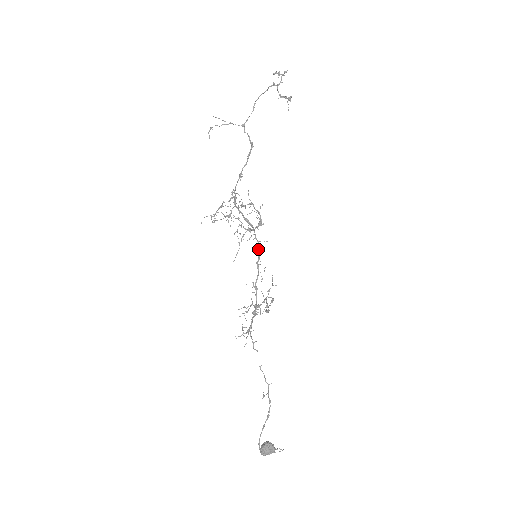
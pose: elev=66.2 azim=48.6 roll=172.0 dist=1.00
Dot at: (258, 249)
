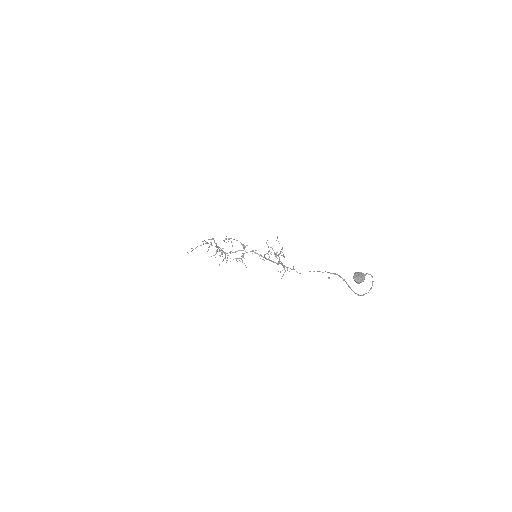
Dot at: occluded
